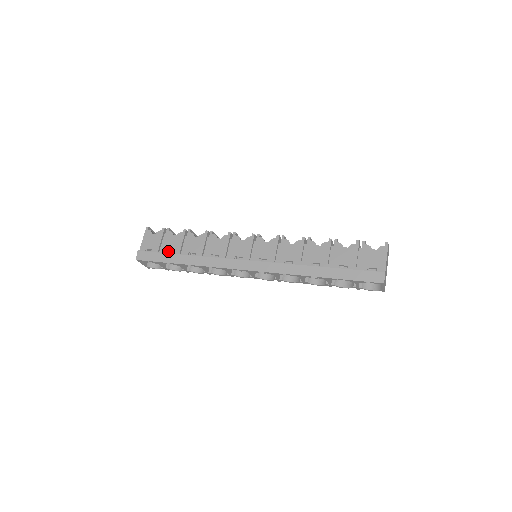
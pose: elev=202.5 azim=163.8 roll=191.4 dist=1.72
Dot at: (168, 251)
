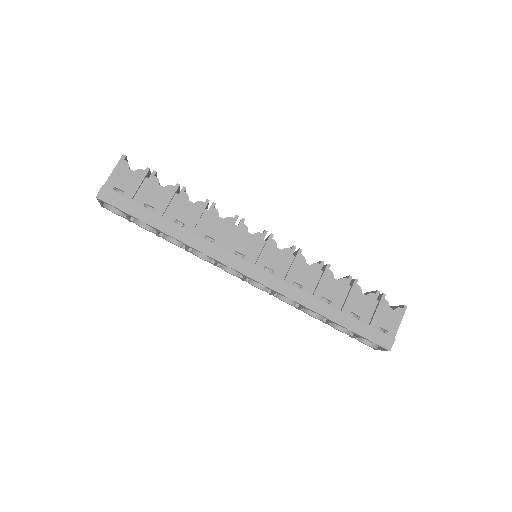
Dot at: (146, 204)
